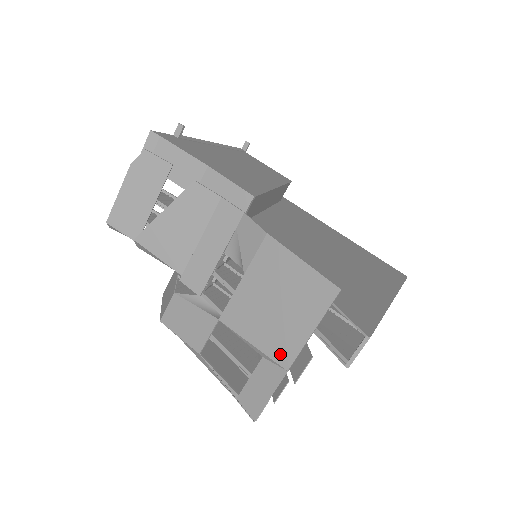
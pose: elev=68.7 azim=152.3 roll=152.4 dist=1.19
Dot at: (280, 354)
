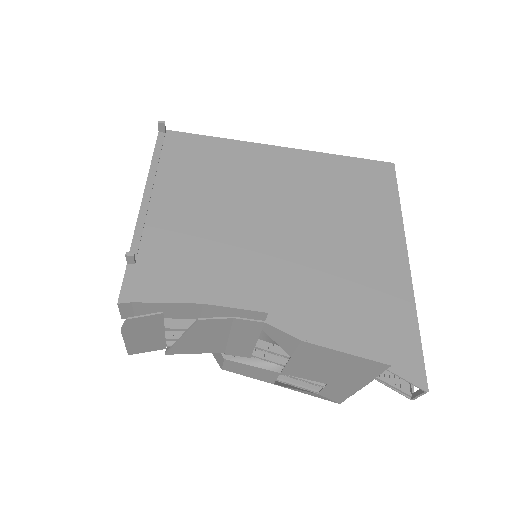
Dot at: (348, 386)
